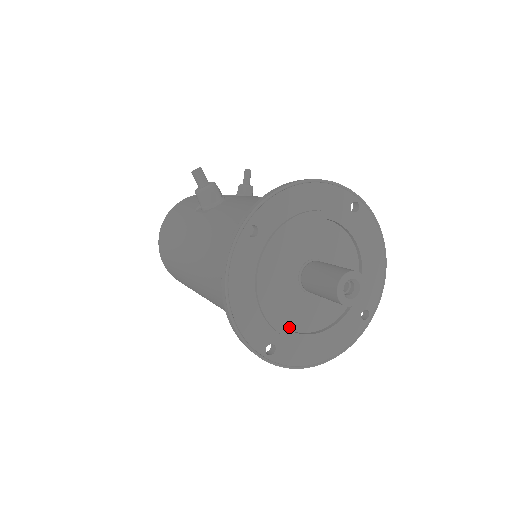
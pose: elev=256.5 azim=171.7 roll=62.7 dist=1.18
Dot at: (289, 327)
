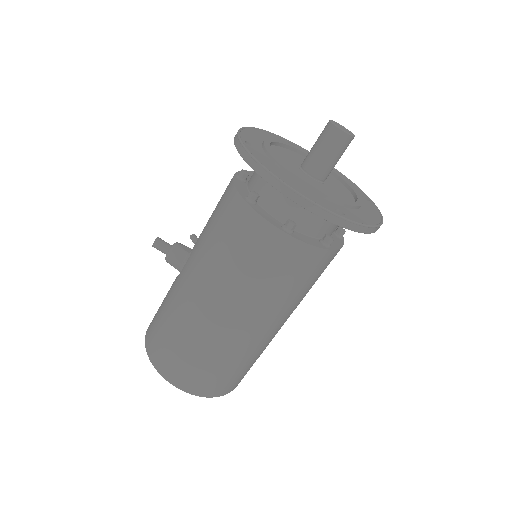
Dot at: occluded
